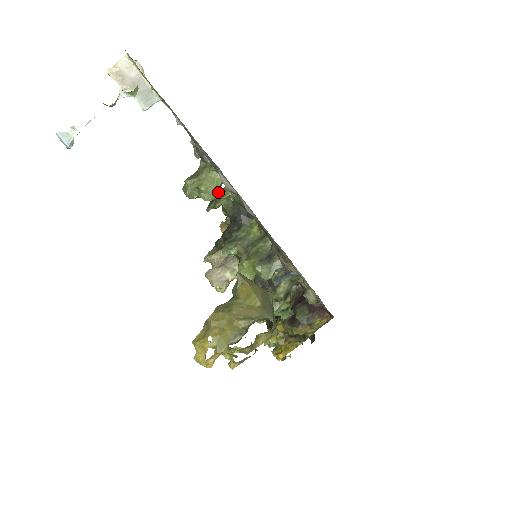
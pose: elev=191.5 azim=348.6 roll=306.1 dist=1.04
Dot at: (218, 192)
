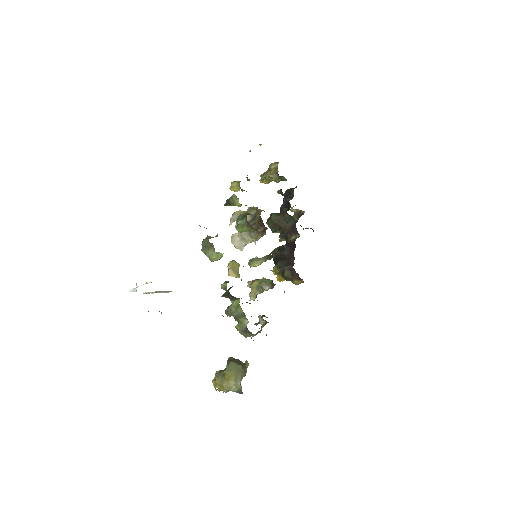
Dot at: occluded
